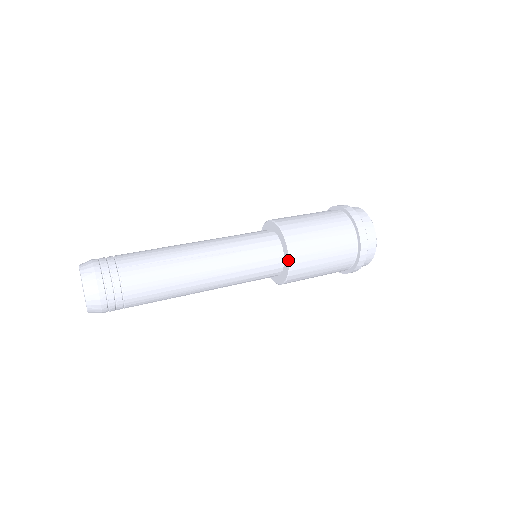
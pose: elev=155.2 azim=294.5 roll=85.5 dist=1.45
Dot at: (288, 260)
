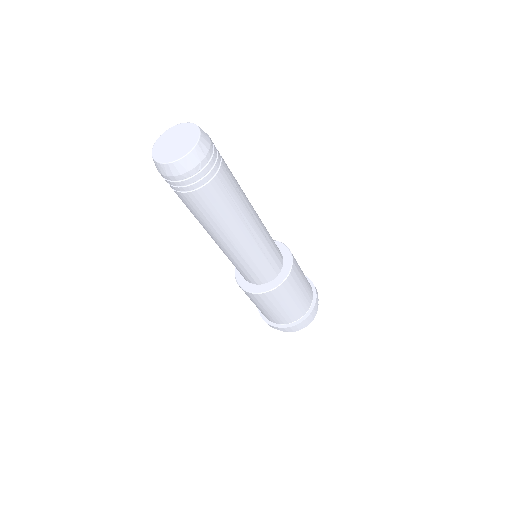
Dot at: (279, 243)
